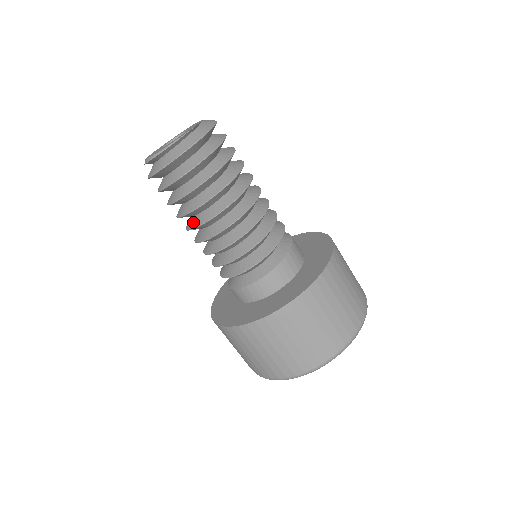
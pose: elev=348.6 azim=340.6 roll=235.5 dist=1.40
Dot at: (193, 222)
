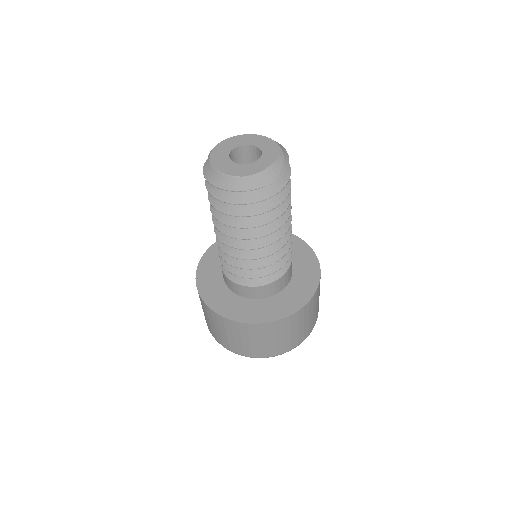
Dot at: occluded
